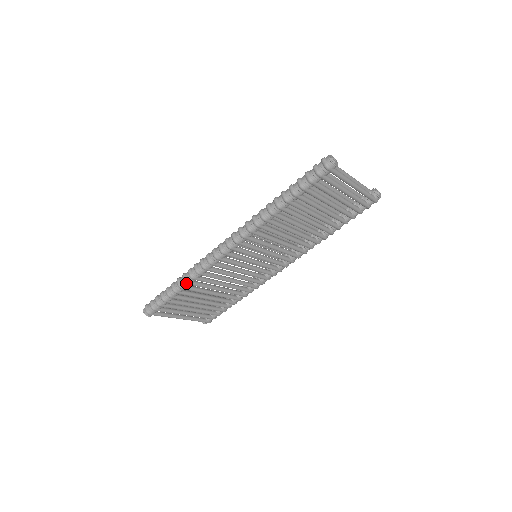
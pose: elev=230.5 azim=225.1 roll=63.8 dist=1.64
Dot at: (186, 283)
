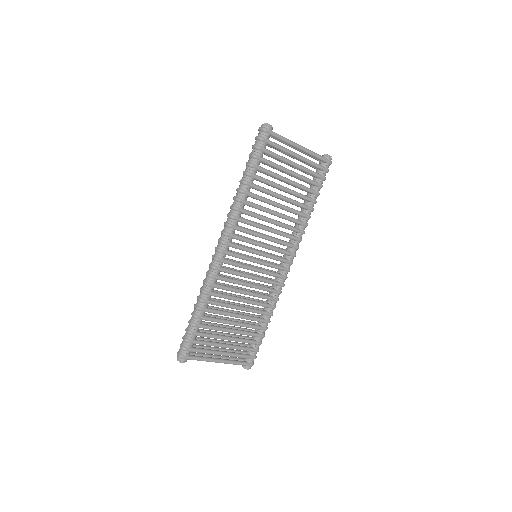
Dot at: (202, 301)
